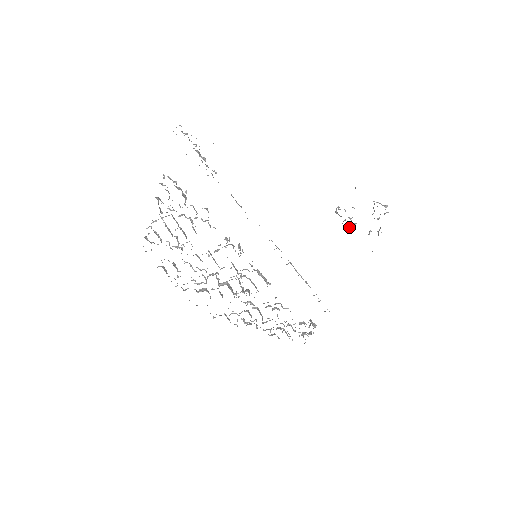
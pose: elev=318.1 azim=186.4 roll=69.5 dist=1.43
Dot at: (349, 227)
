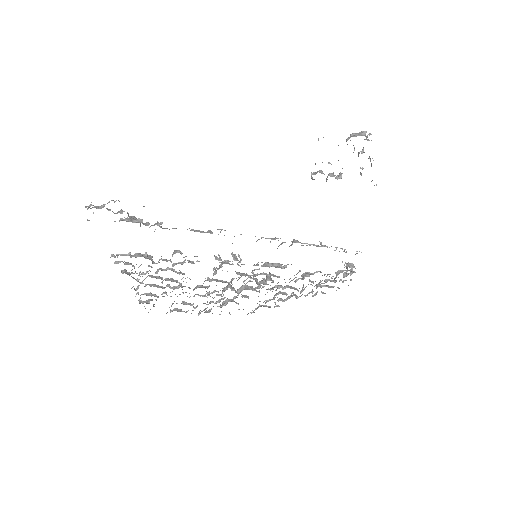
Dot at: occluded
